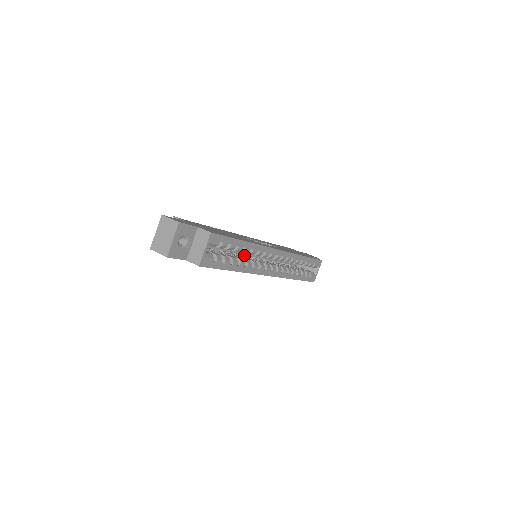
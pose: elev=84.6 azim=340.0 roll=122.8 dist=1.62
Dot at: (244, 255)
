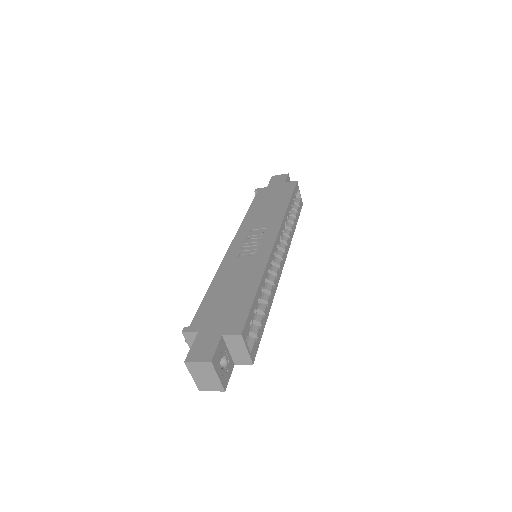
Dot at: occluded
